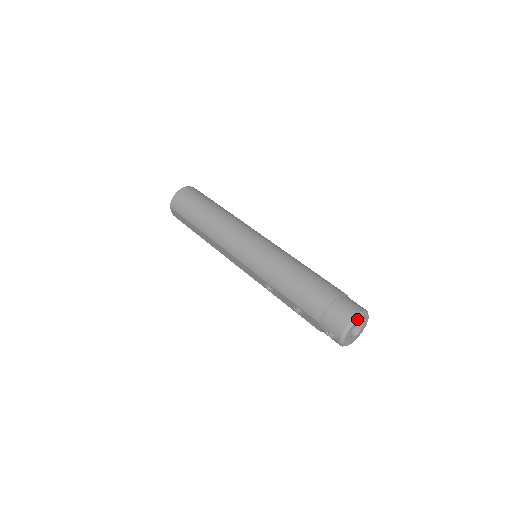
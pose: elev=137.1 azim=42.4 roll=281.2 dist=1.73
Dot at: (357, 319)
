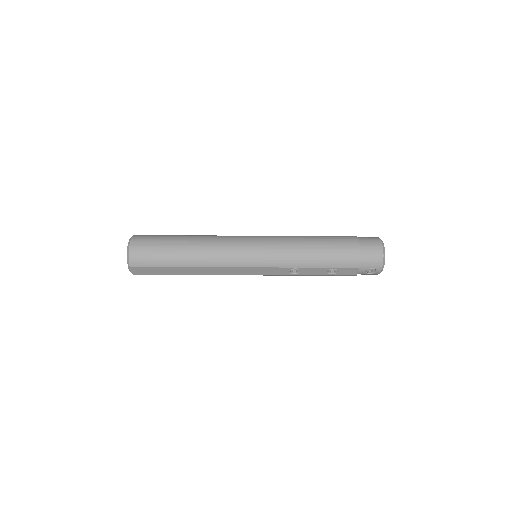
Dot at: occluded
